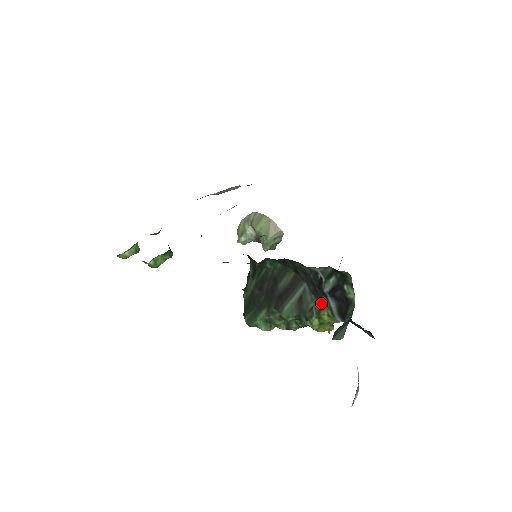
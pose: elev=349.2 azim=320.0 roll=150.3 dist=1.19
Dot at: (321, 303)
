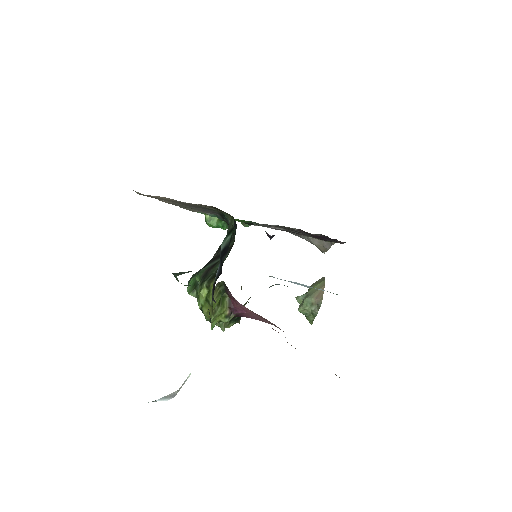
Dot at: occluded
